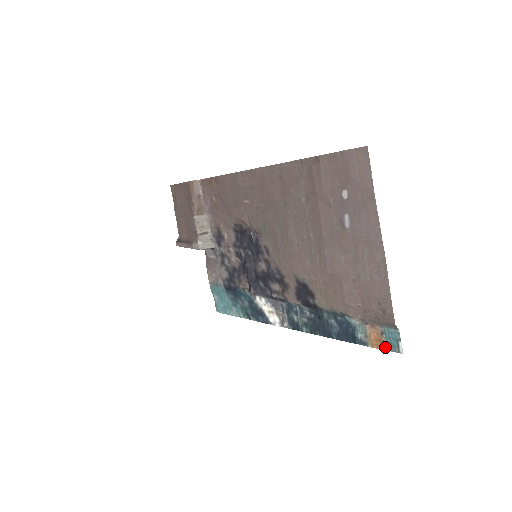
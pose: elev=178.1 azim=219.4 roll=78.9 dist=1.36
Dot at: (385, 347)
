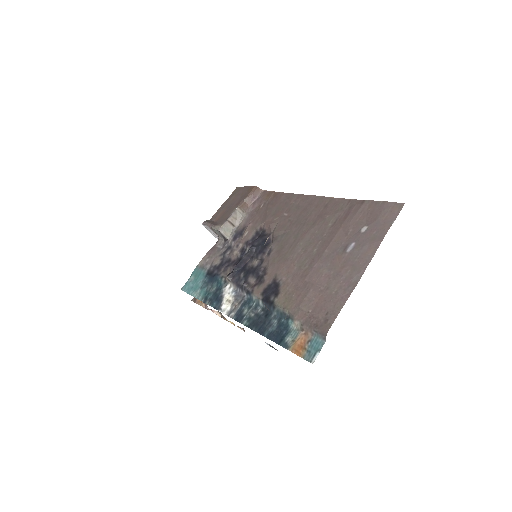
Dot at: (302, 354)
